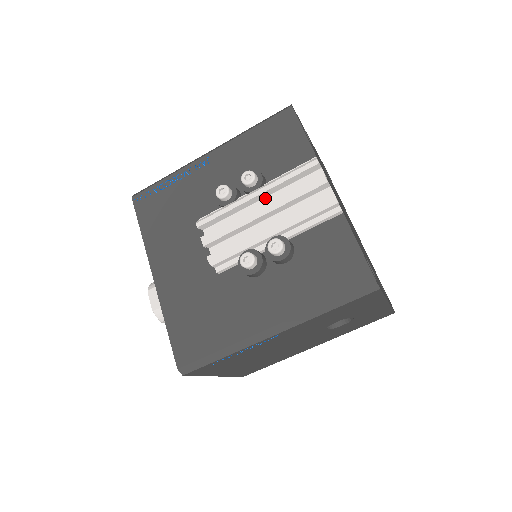
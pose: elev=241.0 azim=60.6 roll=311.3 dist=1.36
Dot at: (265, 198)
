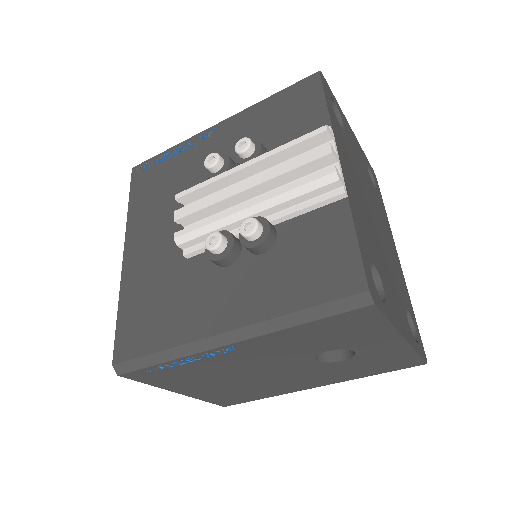
Dot at: occluded
